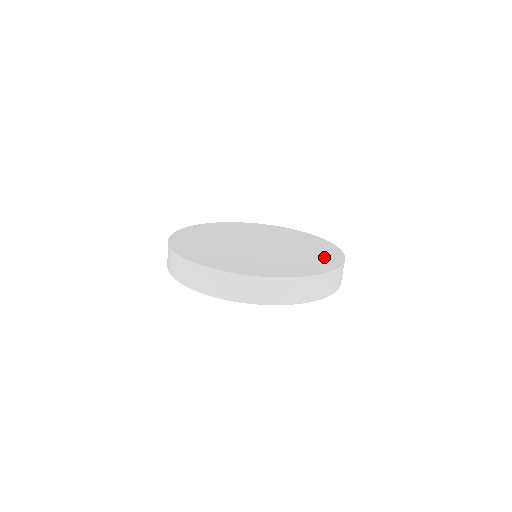
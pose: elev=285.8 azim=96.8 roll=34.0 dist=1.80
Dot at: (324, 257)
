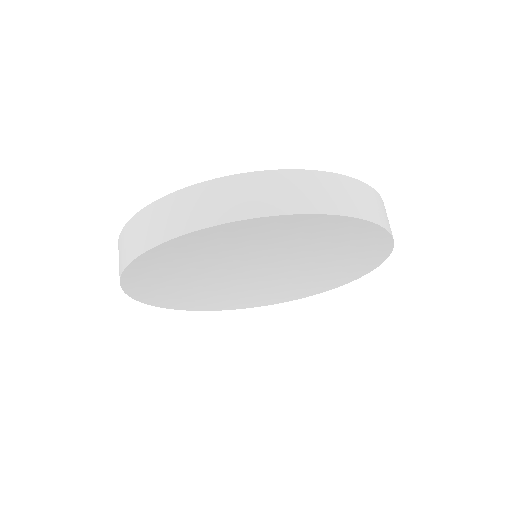
Dot at: occluded
